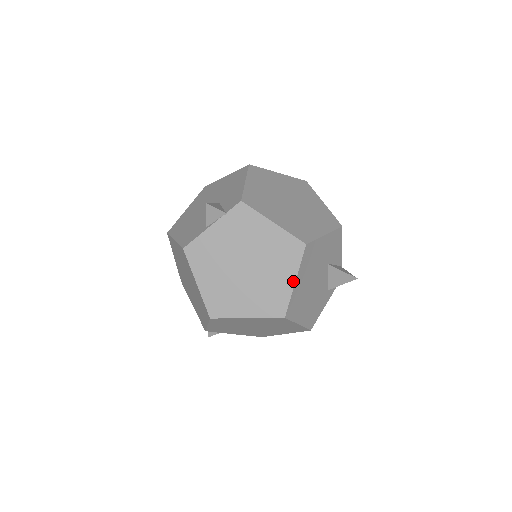
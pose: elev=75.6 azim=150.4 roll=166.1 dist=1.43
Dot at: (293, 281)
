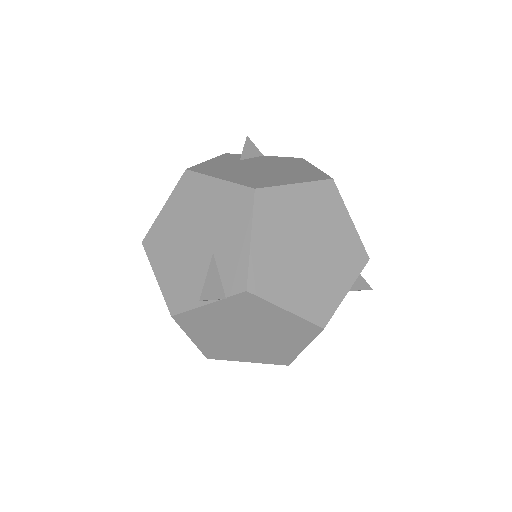
Dot at: (302, 348)
